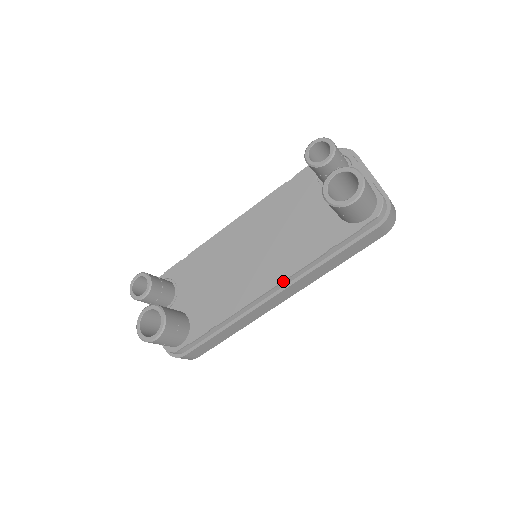
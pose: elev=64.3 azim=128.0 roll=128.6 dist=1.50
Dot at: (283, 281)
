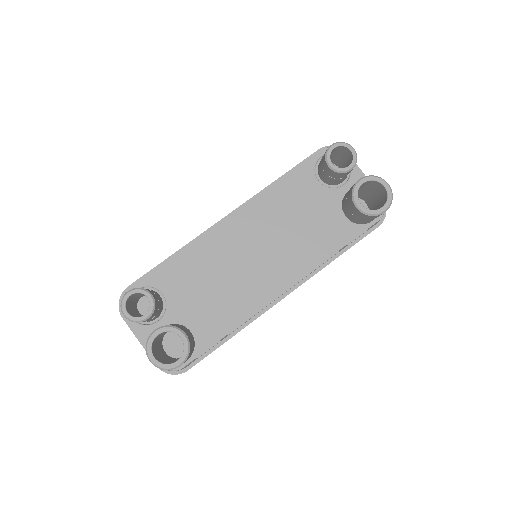
Dot at: occluded
